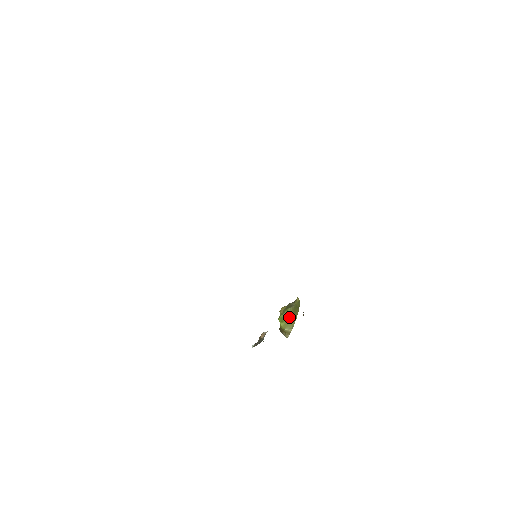
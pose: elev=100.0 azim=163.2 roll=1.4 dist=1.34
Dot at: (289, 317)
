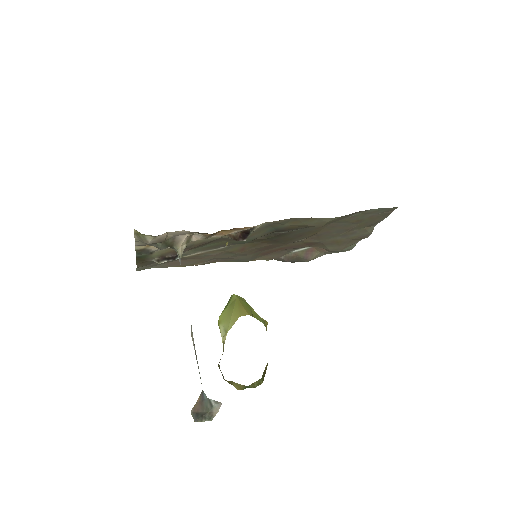
Dot at: (232, 304)
